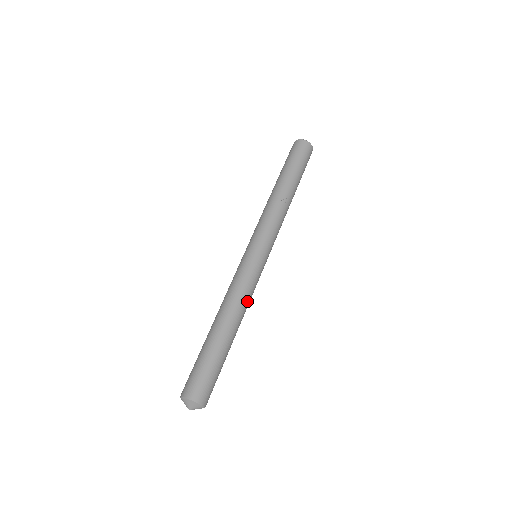
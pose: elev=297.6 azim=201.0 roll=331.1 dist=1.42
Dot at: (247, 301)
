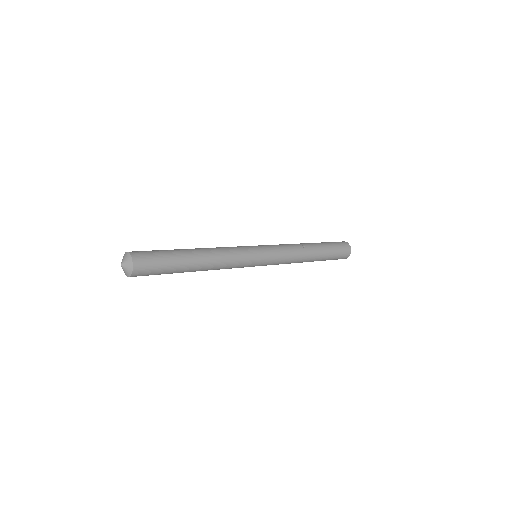
Dot at: (225, 257)
